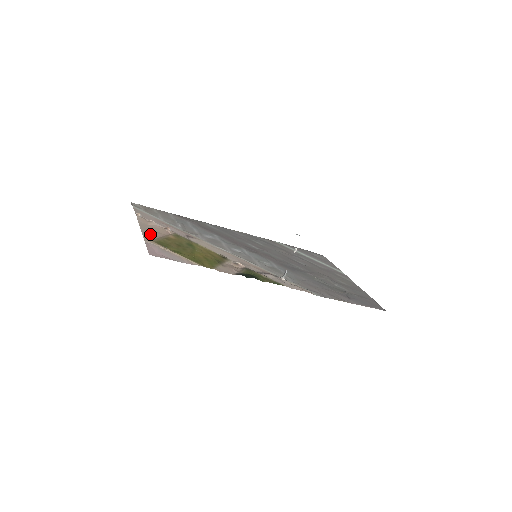
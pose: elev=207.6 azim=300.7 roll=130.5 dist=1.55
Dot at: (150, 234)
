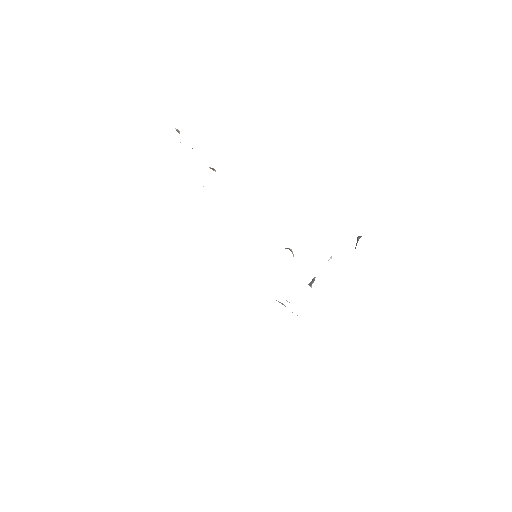
Dot at: occluded
